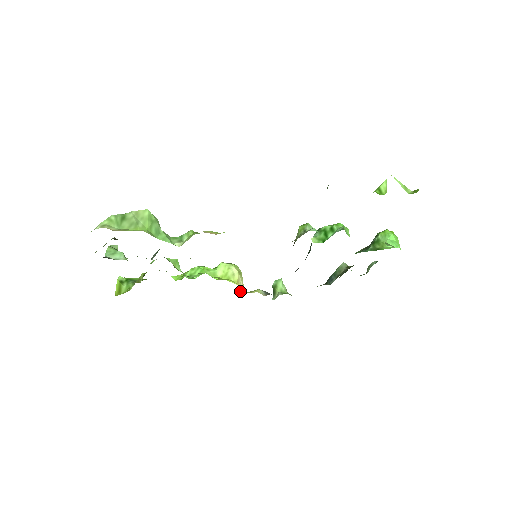
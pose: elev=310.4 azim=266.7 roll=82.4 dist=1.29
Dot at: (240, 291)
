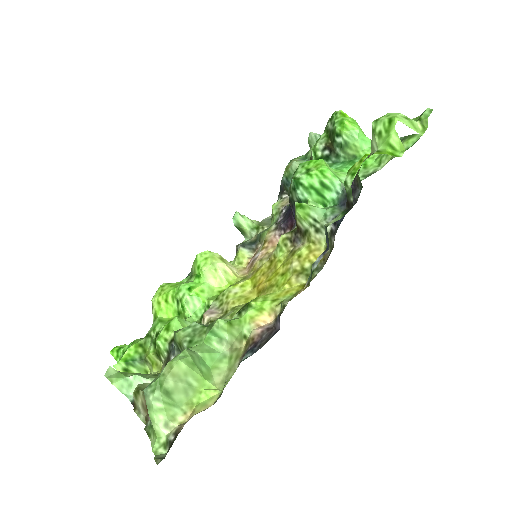
Dot at: occluded
